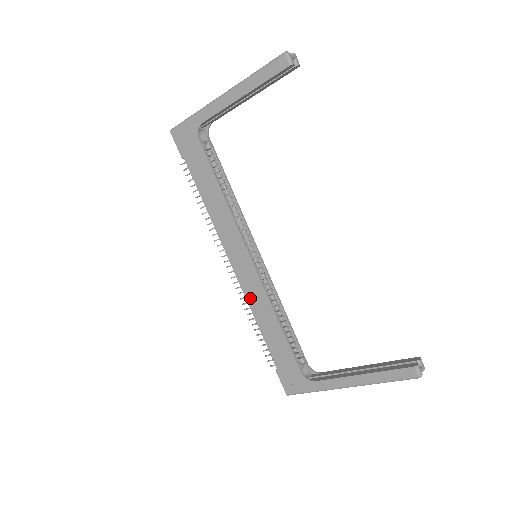
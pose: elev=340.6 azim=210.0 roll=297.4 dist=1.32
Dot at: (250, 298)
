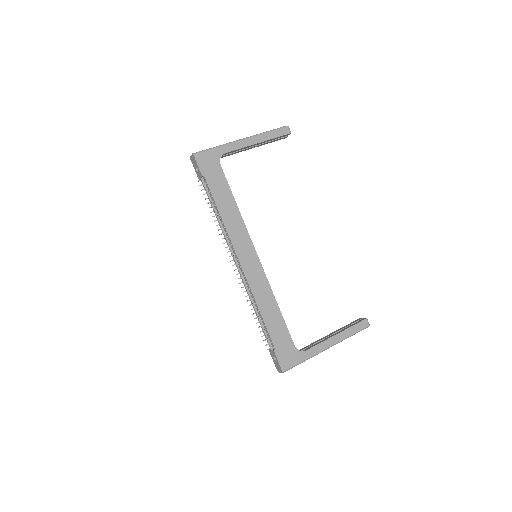
Dot at: (255, 289)
